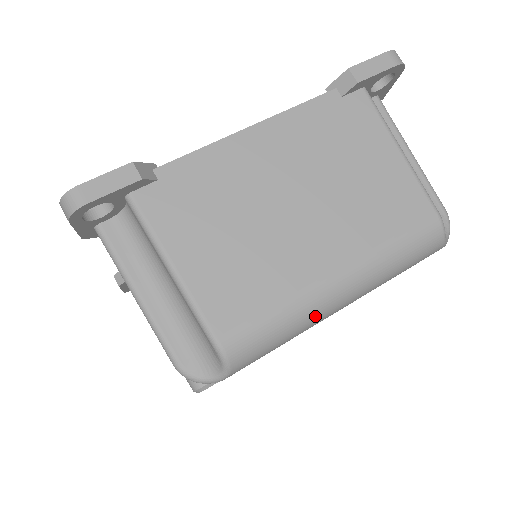
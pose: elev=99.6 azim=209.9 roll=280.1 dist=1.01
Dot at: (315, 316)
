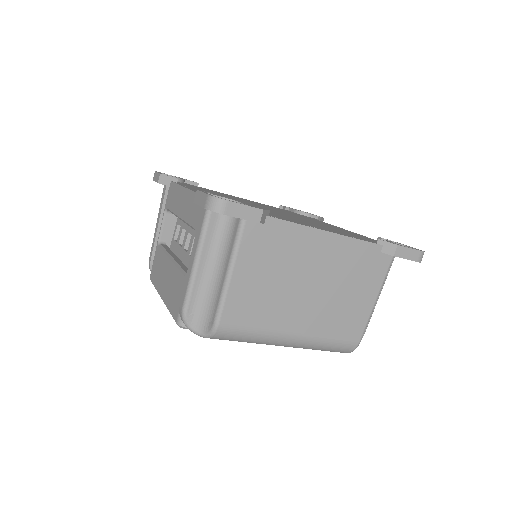
Dot at: (266, 343)
